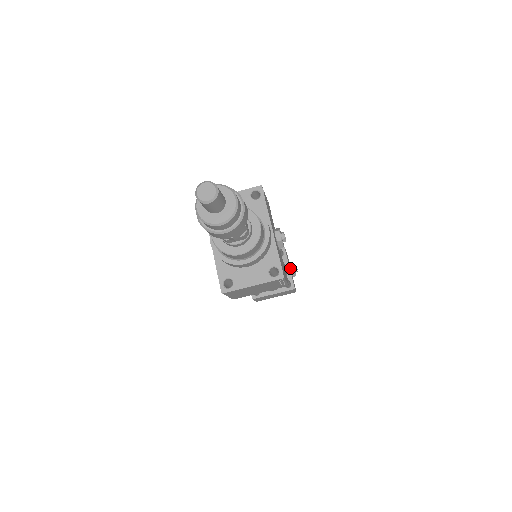
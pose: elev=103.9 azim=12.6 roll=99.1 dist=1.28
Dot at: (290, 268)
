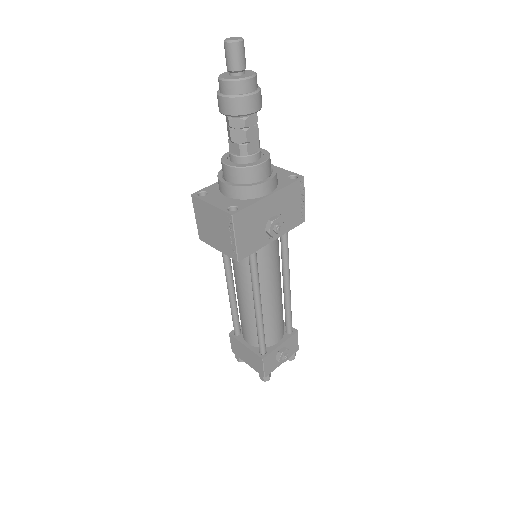
Dot at: (282, 348)
